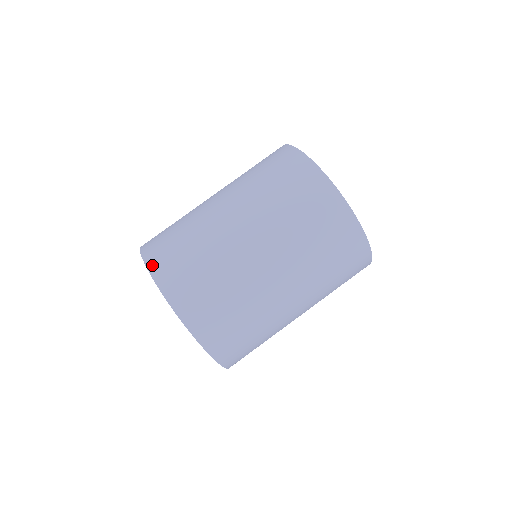
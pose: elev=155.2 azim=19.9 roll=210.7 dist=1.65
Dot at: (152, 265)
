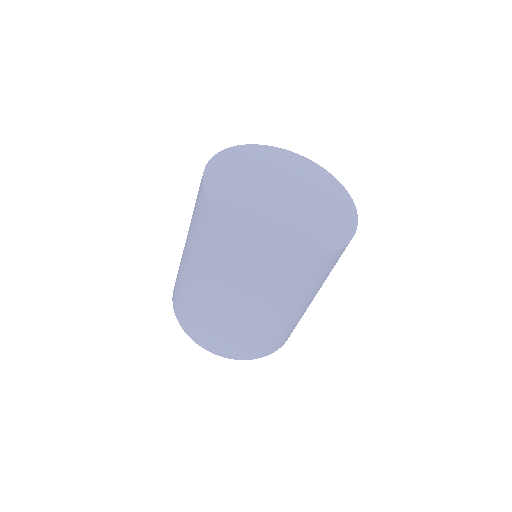
Dot at: (199, 342)
